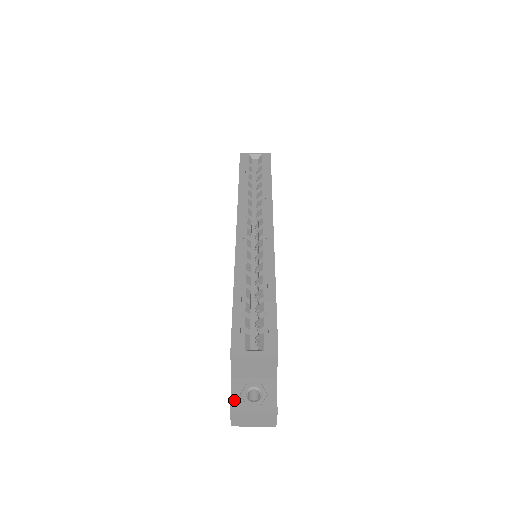
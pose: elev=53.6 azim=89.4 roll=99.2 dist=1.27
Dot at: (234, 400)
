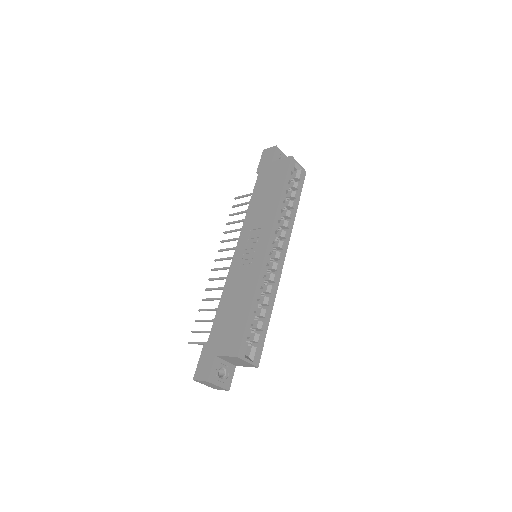
Dot at: (212, 373)
